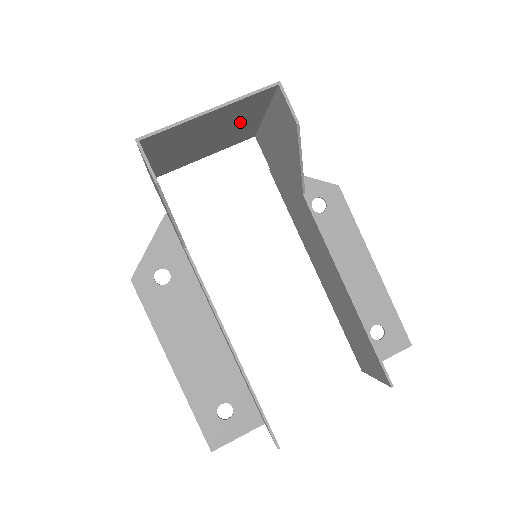
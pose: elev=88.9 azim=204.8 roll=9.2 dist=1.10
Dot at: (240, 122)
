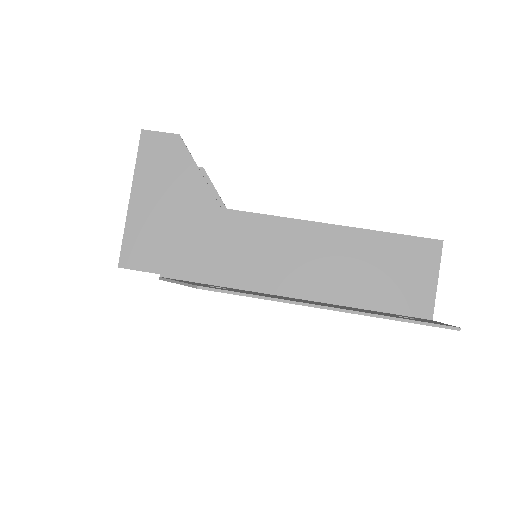
Dot at: occluded
